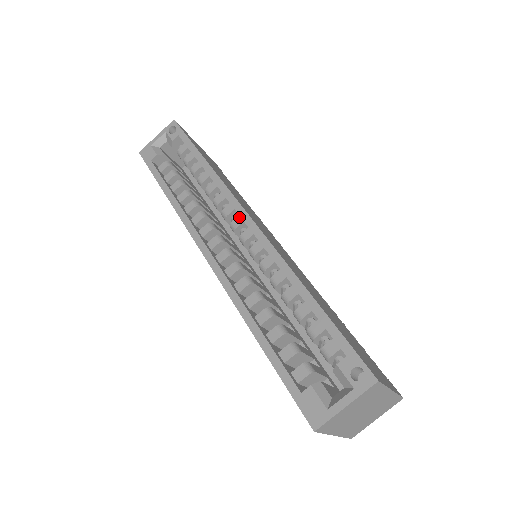
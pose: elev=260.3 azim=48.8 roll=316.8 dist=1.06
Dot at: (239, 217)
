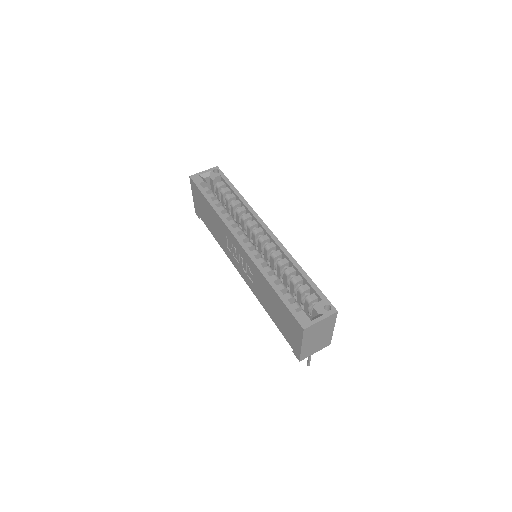
Dot at: (260, 228)
